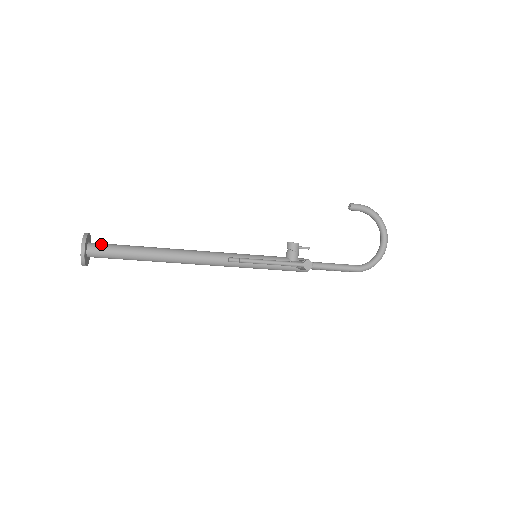
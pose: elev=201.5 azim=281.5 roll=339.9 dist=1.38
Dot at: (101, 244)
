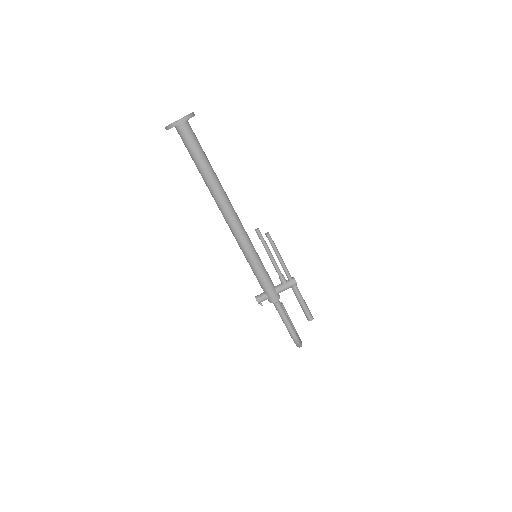
Dot at: occluded
